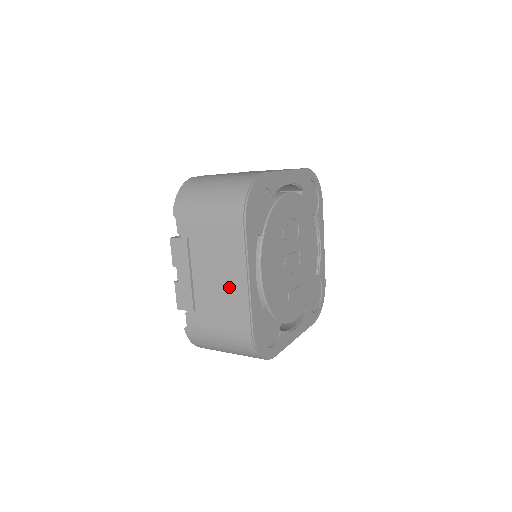
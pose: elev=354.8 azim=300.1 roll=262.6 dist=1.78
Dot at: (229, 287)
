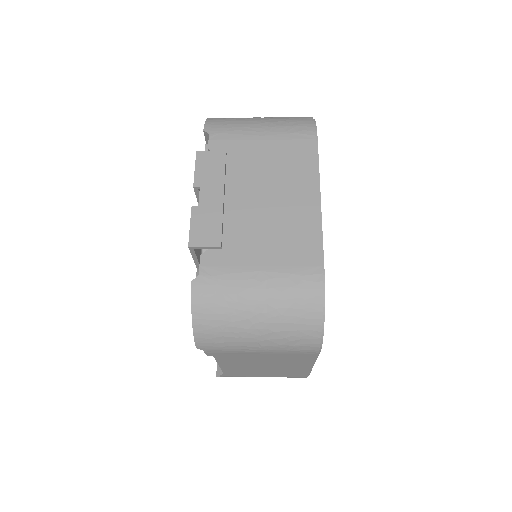
Dot at: (288, 210)
